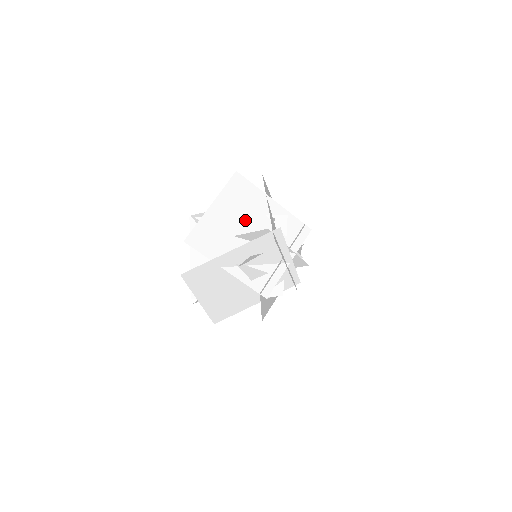
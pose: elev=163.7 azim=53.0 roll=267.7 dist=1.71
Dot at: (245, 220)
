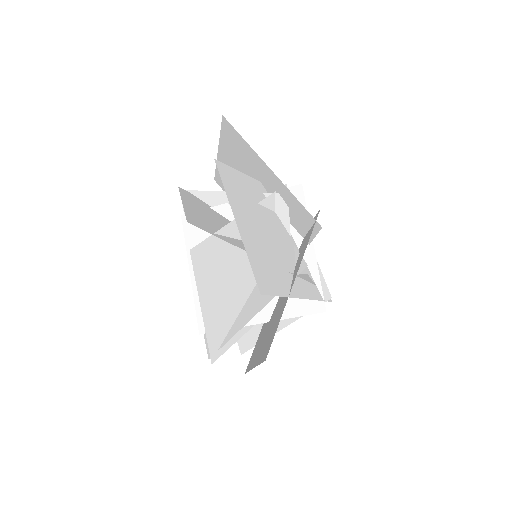
Dot at: occluded
